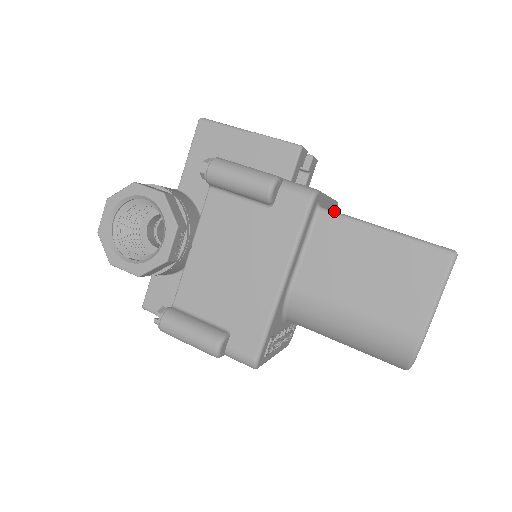
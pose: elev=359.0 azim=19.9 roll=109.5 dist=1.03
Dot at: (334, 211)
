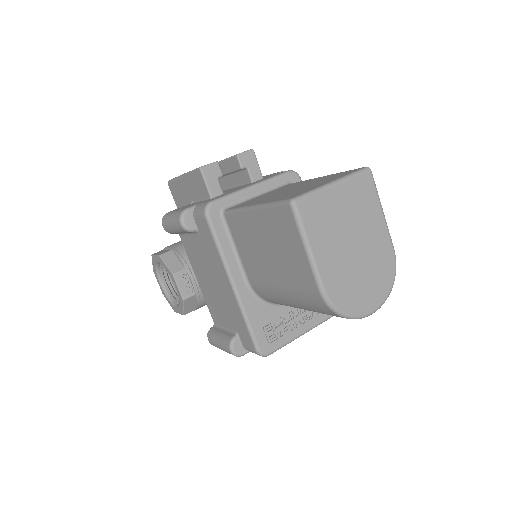
Dot at: (231, 209)
